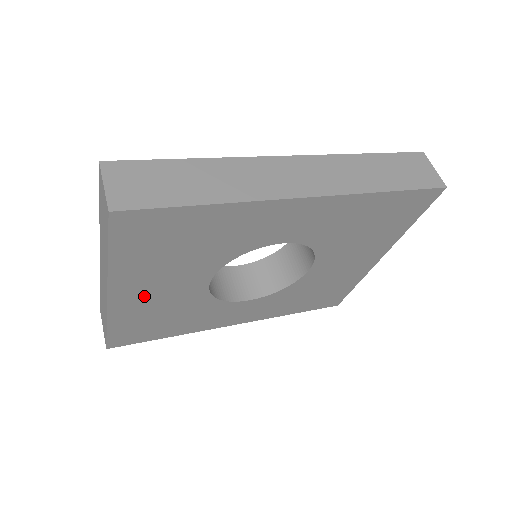
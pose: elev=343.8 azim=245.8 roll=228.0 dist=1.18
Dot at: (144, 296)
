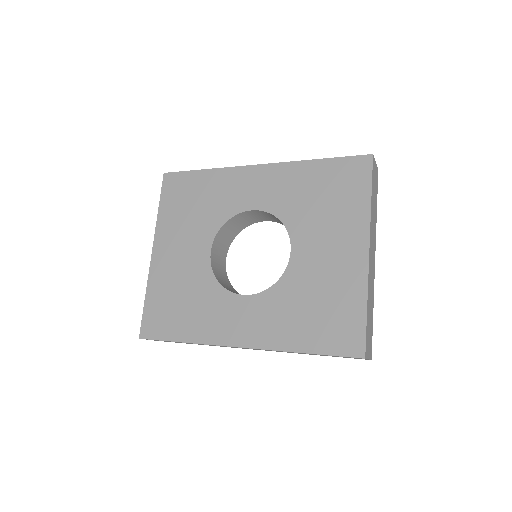
Dot at: (171, 258)
